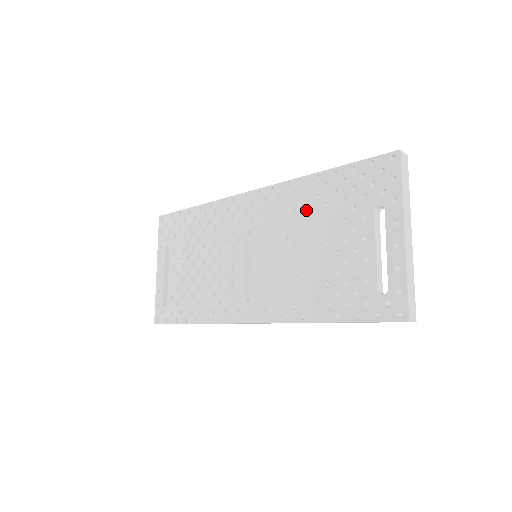
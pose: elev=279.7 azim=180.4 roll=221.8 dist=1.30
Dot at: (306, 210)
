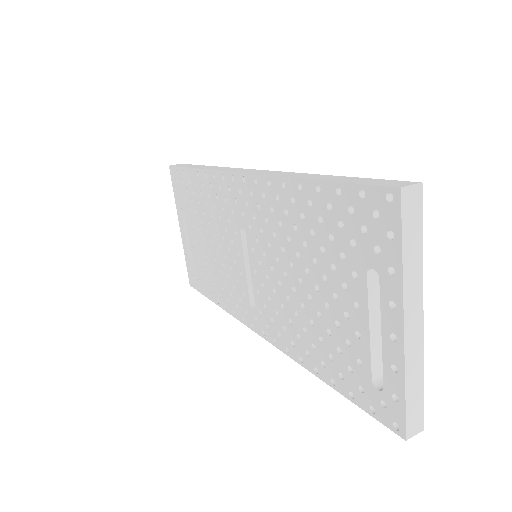
Dot at: (292, 229)
